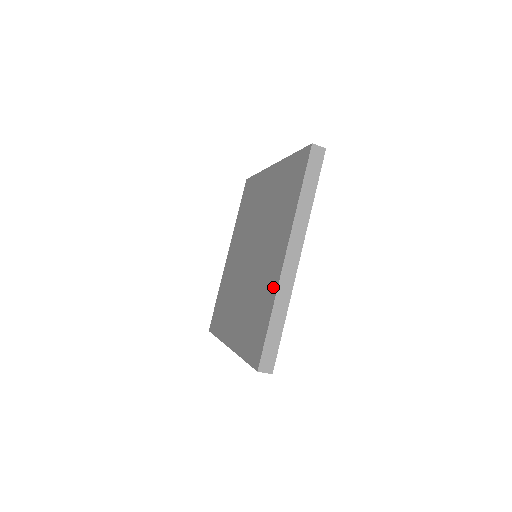
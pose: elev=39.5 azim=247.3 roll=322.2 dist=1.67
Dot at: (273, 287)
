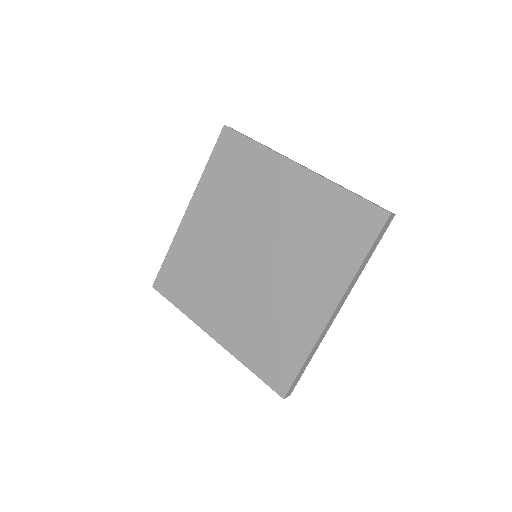
Dot at: (310, 332)
